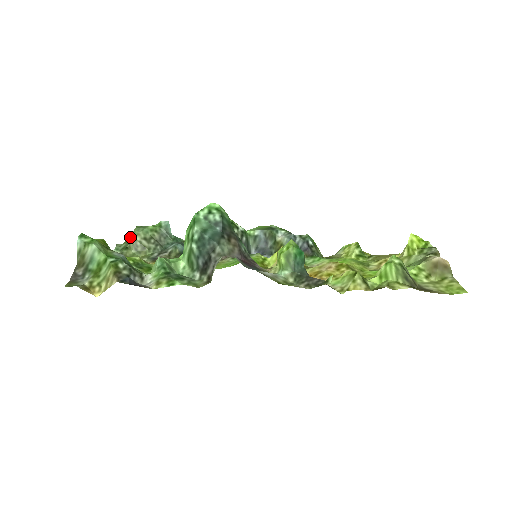
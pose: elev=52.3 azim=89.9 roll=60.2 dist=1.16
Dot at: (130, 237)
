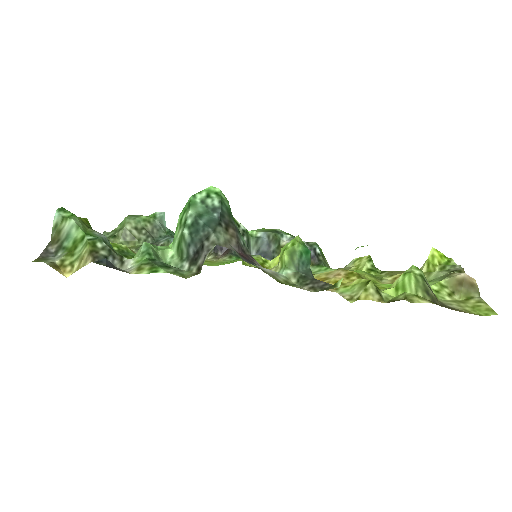
Dot at: (120, 225)
